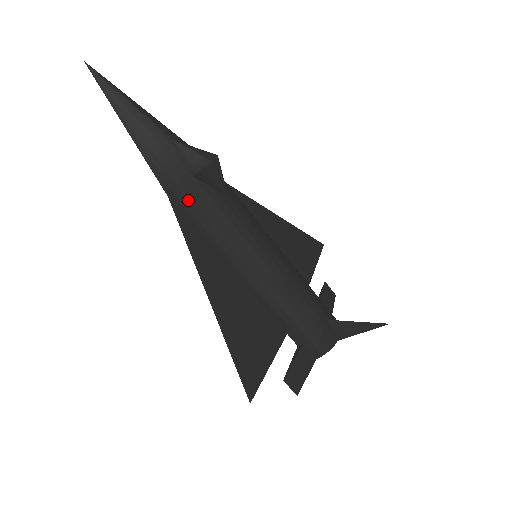
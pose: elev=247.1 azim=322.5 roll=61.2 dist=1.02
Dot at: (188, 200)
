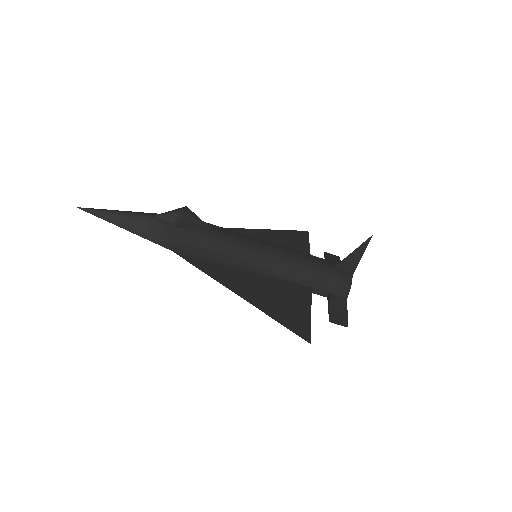
Dot at: (185, 244)
